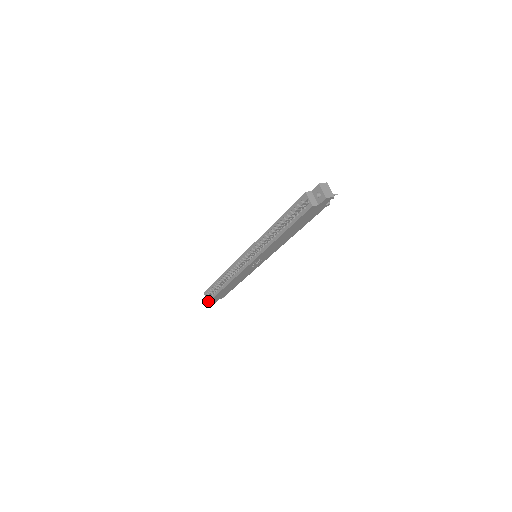
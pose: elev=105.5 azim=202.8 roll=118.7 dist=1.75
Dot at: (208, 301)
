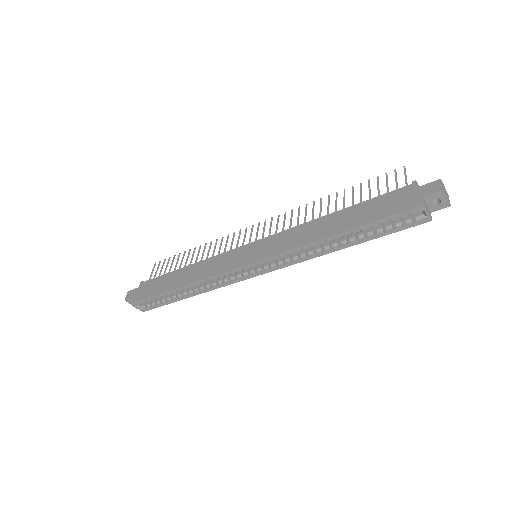
Dot at: (144, 311)
